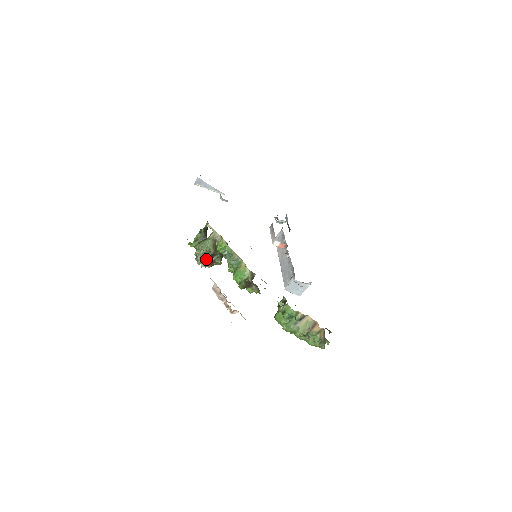
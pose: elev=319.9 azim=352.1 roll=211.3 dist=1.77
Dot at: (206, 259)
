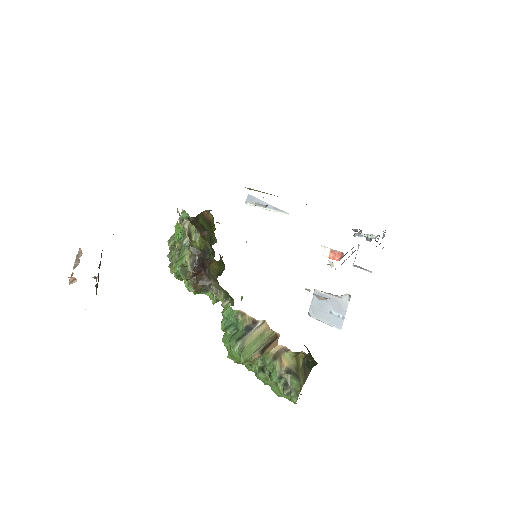
Dot at: (175, 261)
